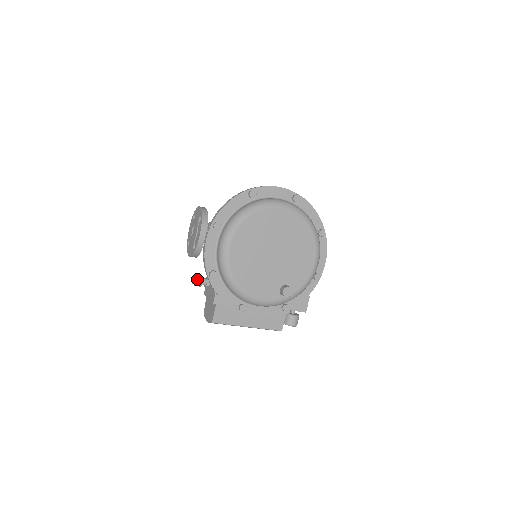
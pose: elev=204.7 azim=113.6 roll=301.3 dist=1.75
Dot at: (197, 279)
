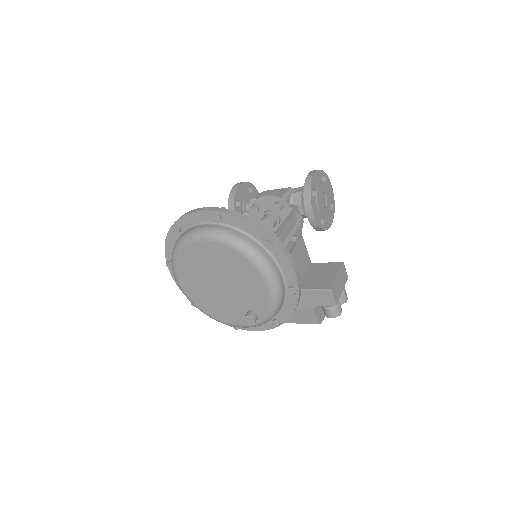
Dot at: occluded
